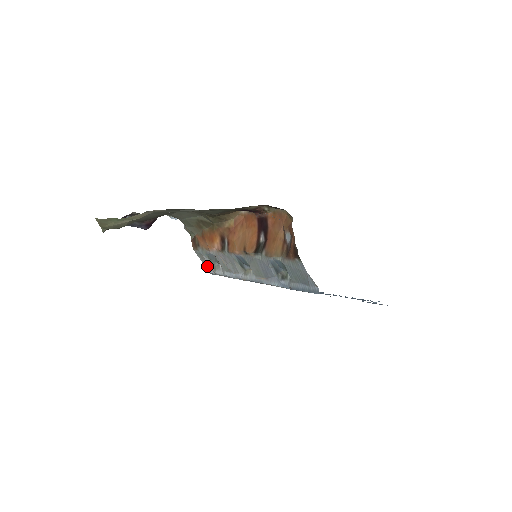
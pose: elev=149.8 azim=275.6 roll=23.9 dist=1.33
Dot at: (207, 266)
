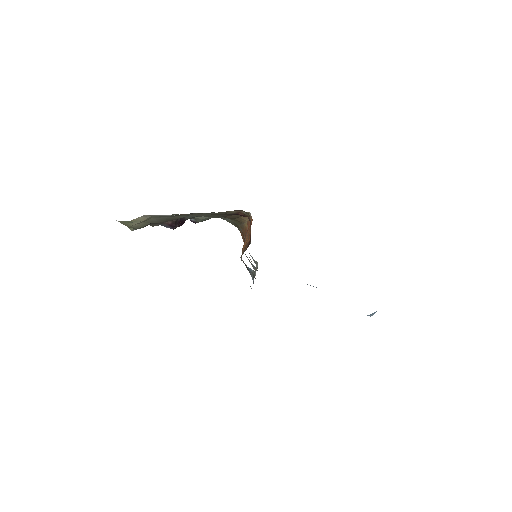
Dot at: occluded
